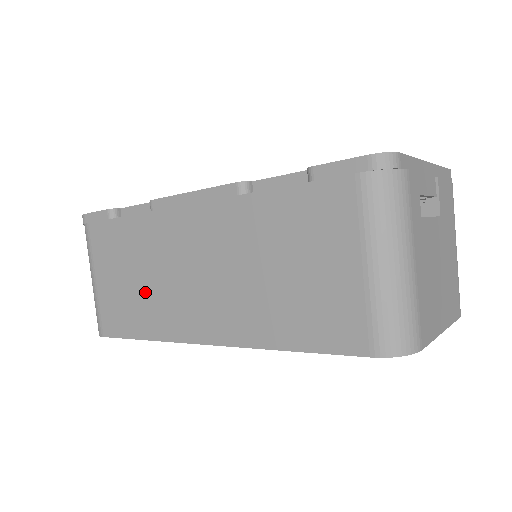
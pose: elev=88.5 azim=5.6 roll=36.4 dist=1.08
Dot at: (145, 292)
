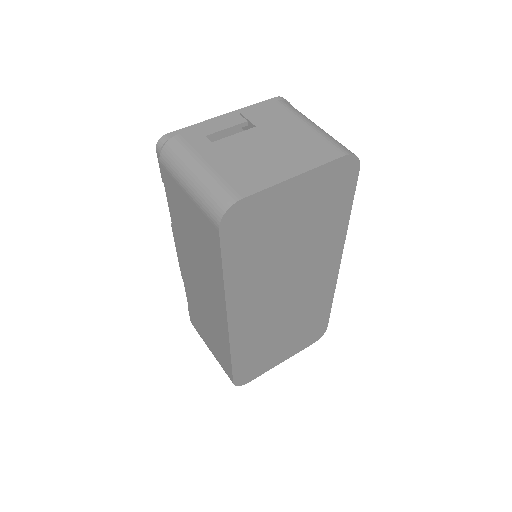
Dot at: (212, 329)
